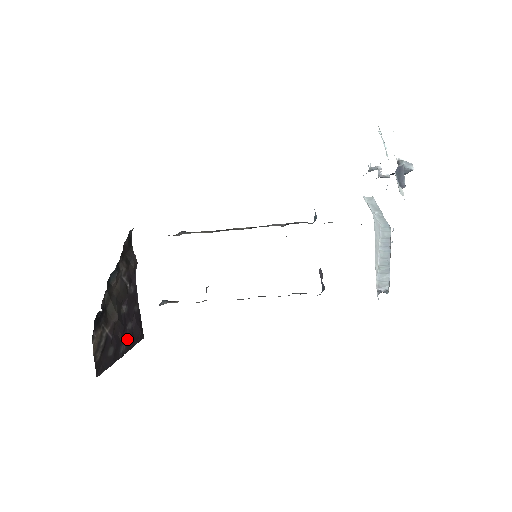
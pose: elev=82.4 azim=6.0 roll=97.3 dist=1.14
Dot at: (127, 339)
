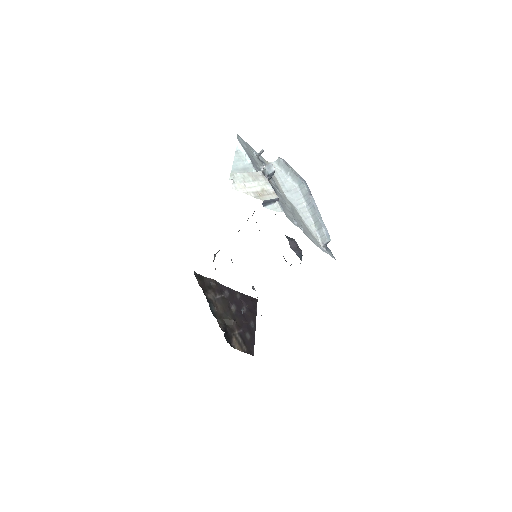
Dot at: (250, 316)
